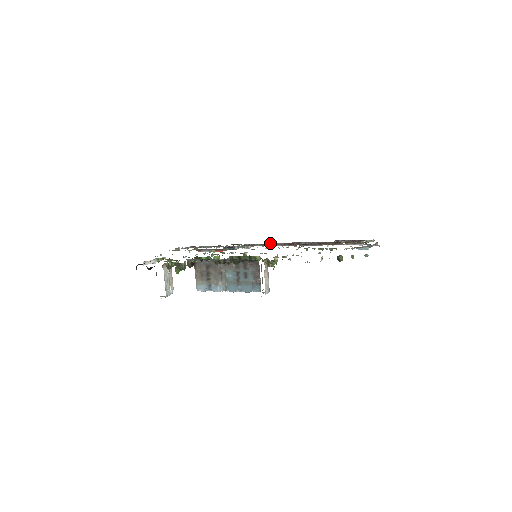
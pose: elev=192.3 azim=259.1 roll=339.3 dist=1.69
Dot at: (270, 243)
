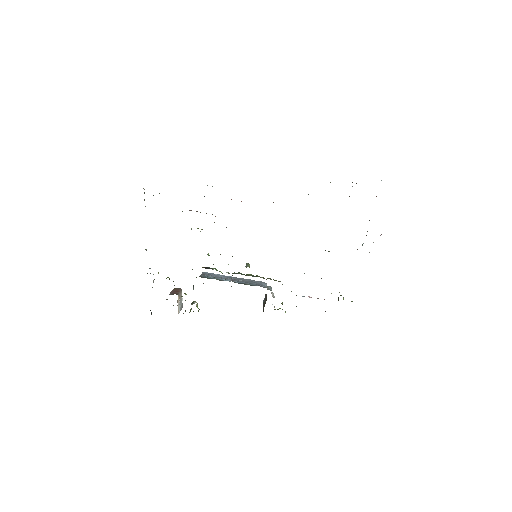
Dot at: occluded
